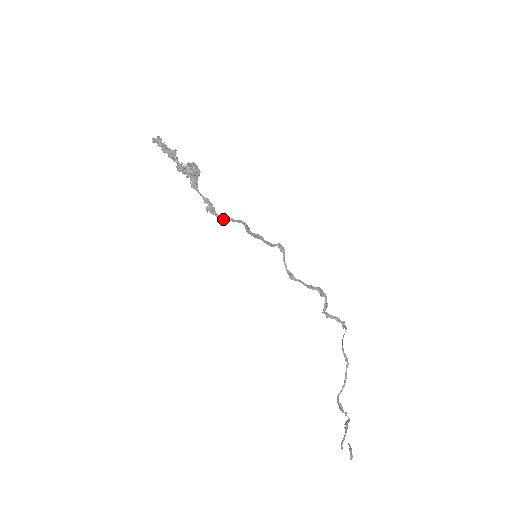
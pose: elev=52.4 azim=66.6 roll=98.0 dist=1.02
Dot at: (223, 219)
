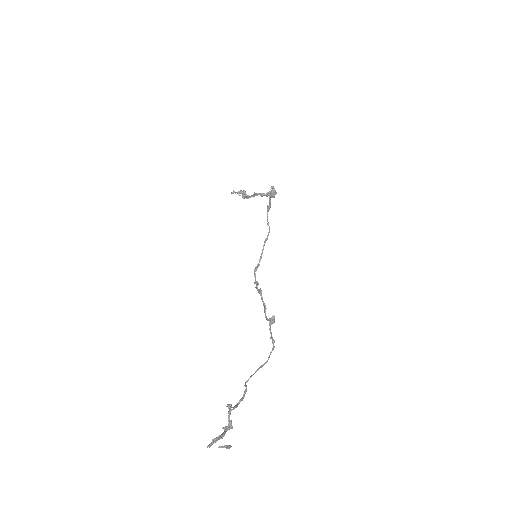
Dot at: occluded
